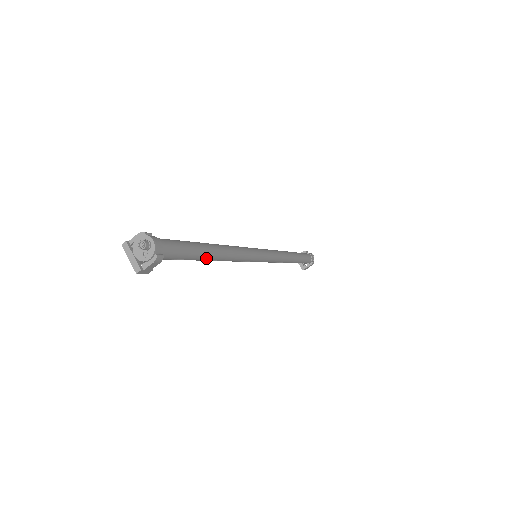
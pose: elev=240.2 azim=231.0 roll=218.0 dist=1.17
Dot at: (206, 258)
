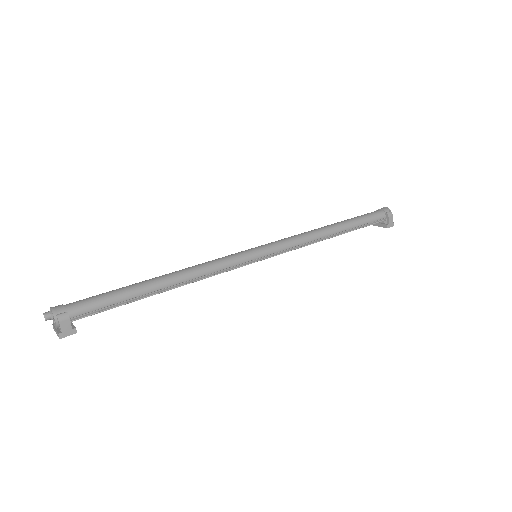
Dot at: (148, 291)
